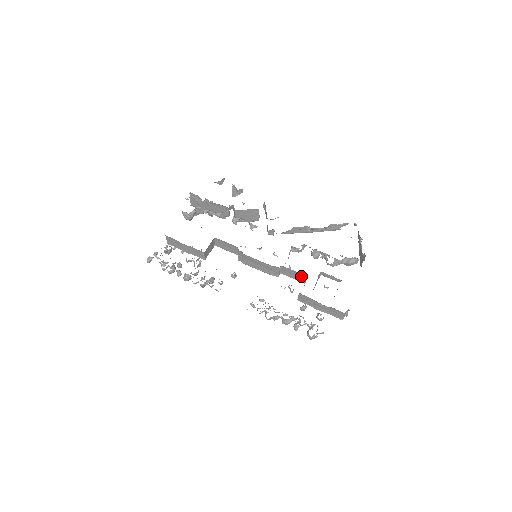
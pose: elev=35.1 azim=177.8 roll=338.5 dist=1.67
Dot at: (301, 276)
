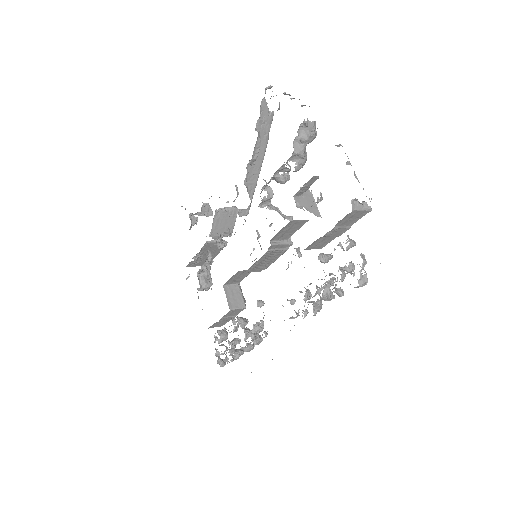
Dot at: (292, 224)
